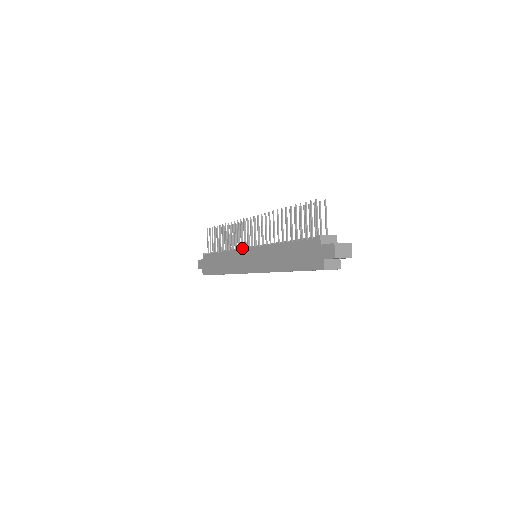
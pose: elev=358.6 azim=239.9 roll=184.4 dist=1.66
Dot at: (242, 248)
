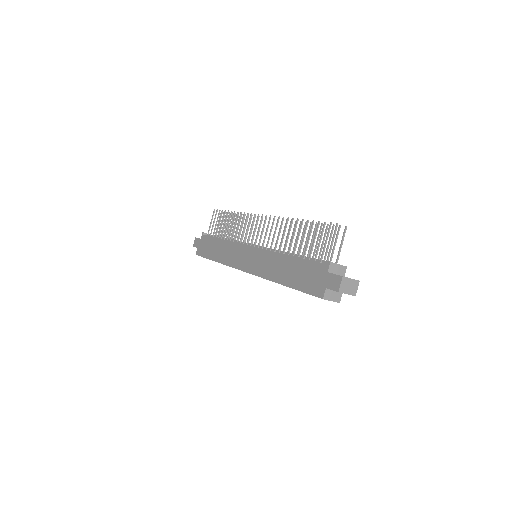
Dot at: (244, 242)
